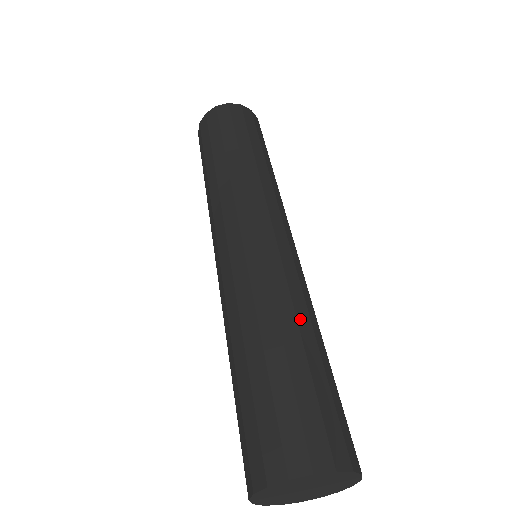
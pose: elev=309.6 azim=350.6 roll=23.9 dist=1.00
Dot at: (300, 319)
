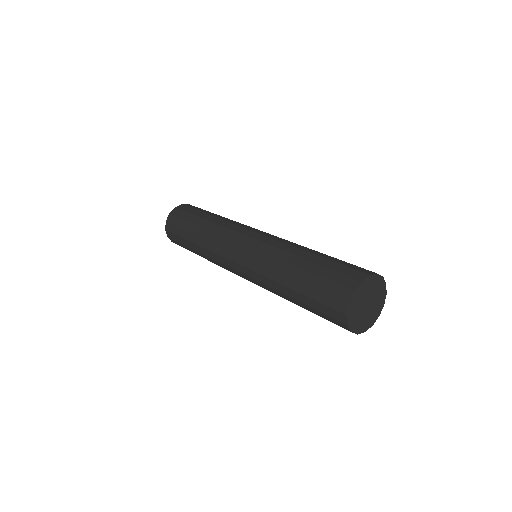
Dot at: (311, 249)
